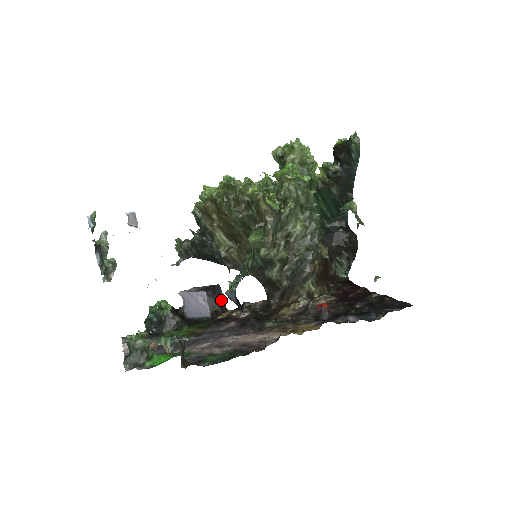
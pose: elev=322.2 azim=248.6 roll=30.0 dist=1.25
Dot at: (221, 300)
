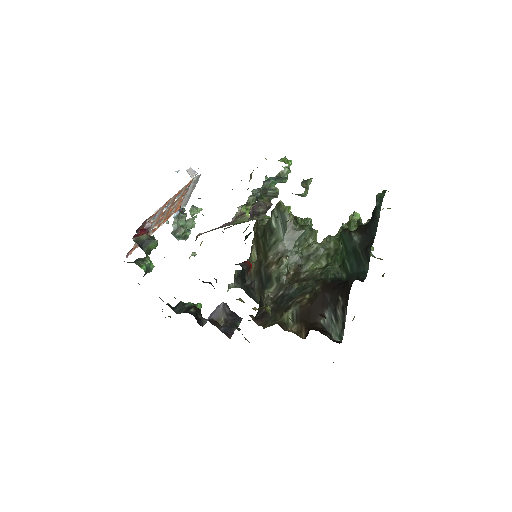
Dot at: (232, 326)
